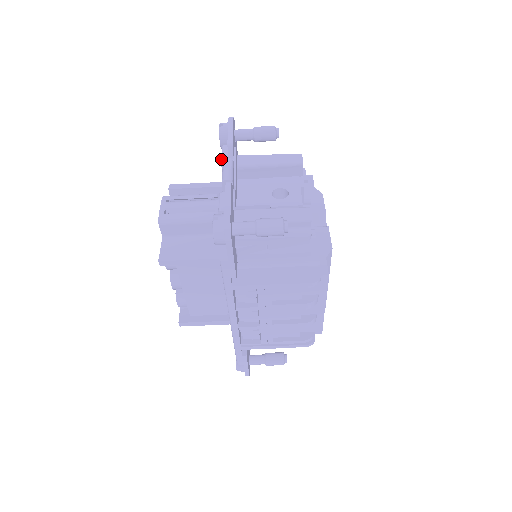
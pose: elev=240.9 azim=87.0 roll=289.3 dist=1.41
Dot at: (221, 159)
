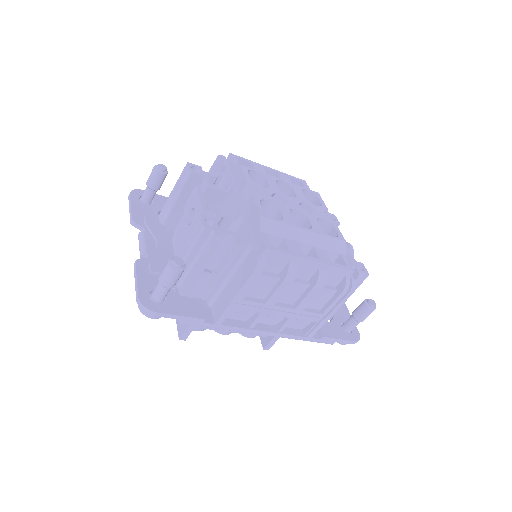
Dot at: occluded
